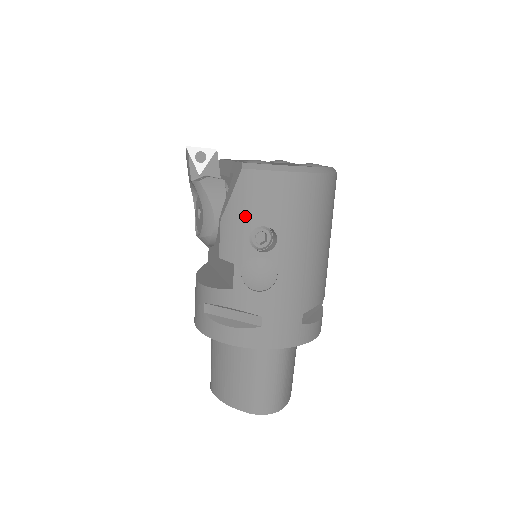
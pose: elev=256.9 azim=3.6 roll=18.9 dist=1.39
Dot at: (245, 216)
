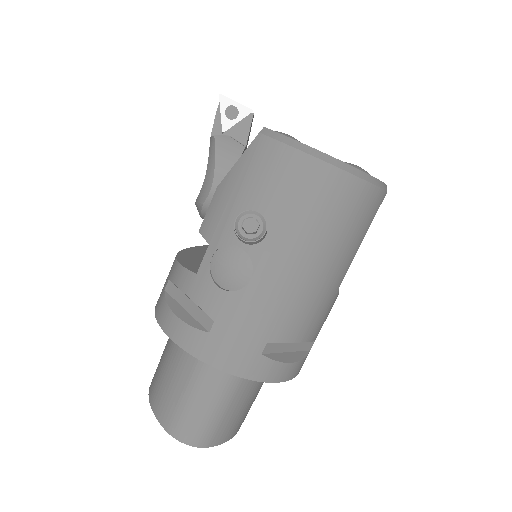
Dot at: (241, 191)
